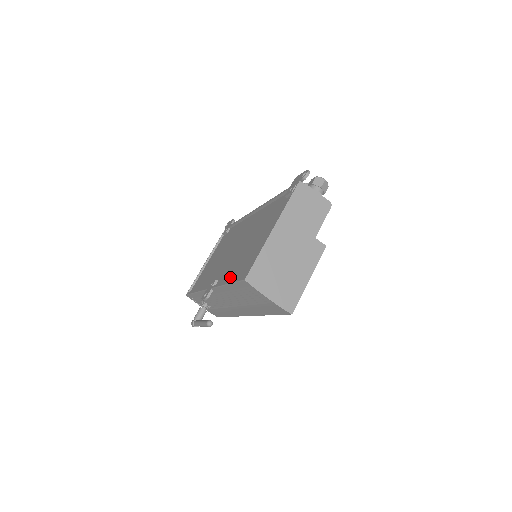
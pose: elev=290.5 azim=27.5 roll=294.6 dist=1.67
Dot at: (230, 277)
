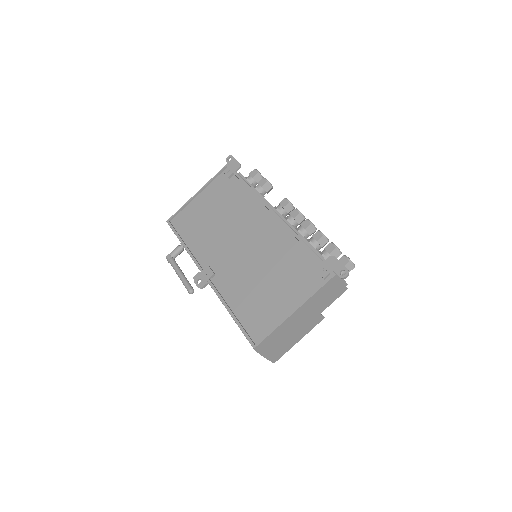
Dot at: (233, 300)
